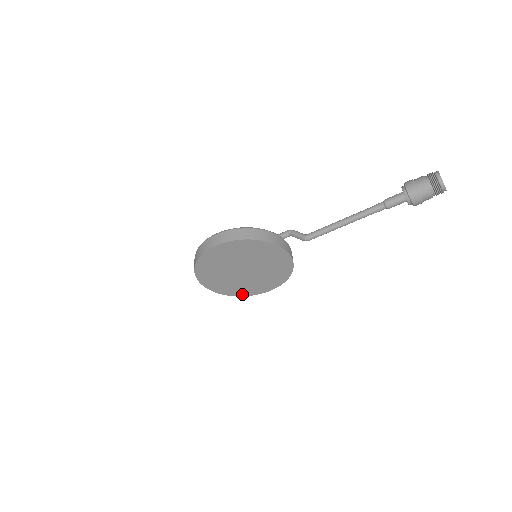
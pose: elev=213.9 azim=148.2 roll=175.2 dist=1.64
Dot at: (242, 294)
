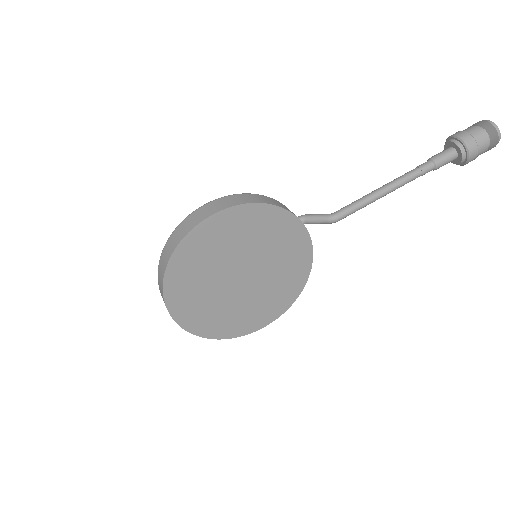
Dot at: (224, 334)
